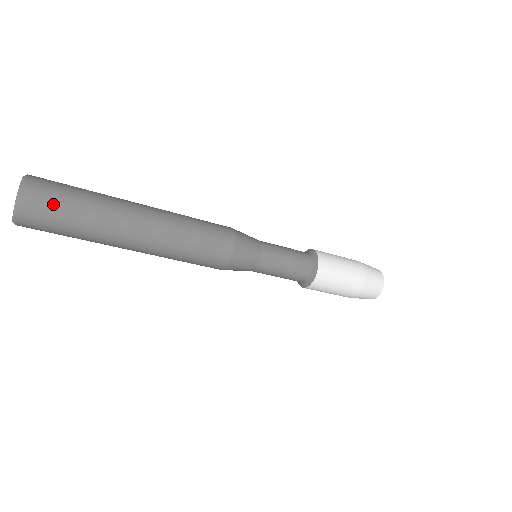
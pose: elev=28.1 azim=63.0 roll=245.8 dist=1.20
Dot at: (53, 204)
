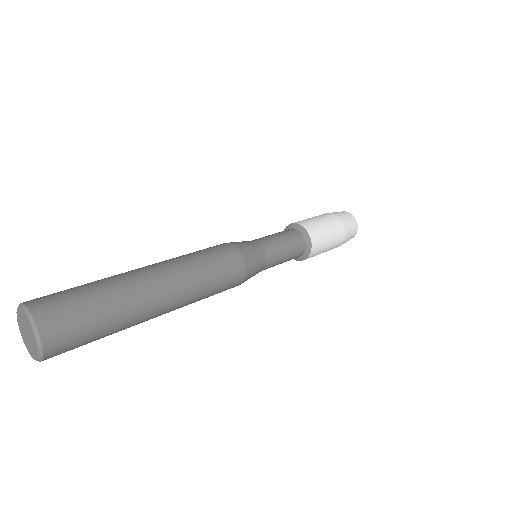
Dot at: (73, 315)
